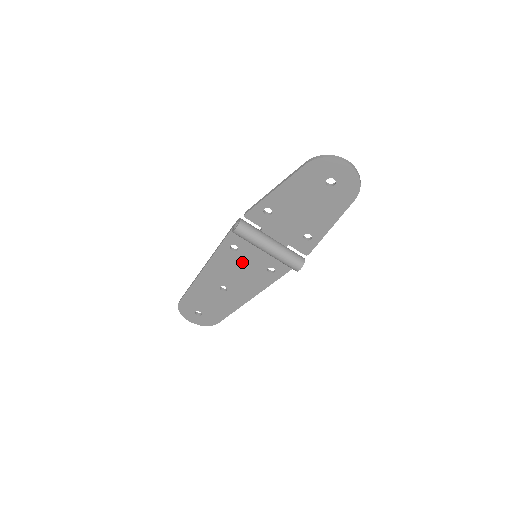
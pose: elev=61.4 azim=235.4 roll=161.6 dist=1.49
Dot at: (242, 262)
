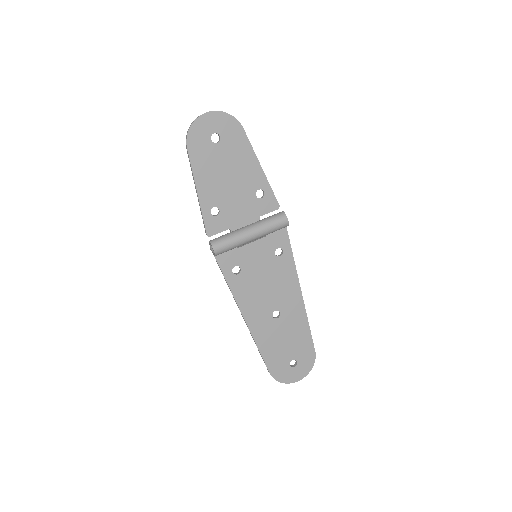
Dot at: (256, 274)
